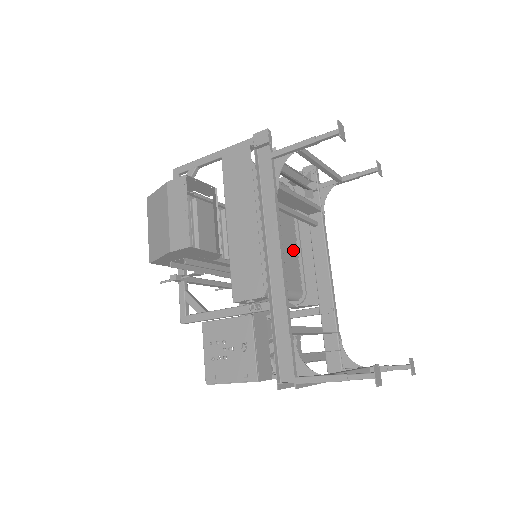
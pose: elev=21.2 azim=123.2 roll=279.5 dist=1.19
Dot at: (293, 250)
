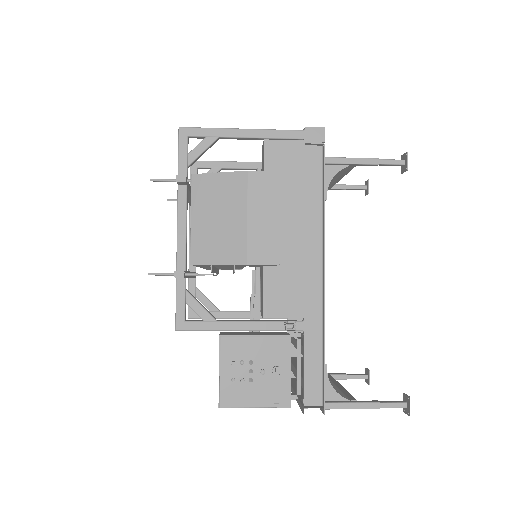
Dot at: occluded
